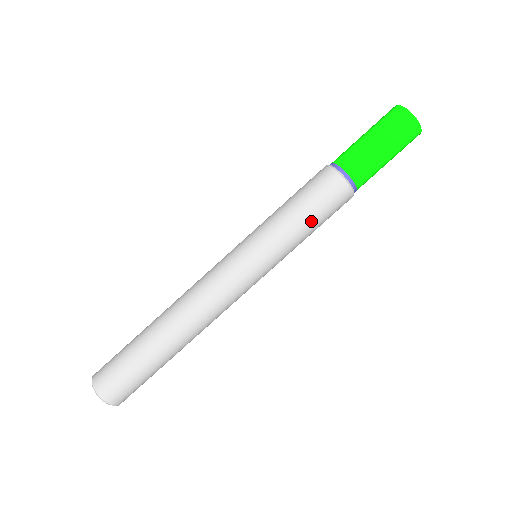
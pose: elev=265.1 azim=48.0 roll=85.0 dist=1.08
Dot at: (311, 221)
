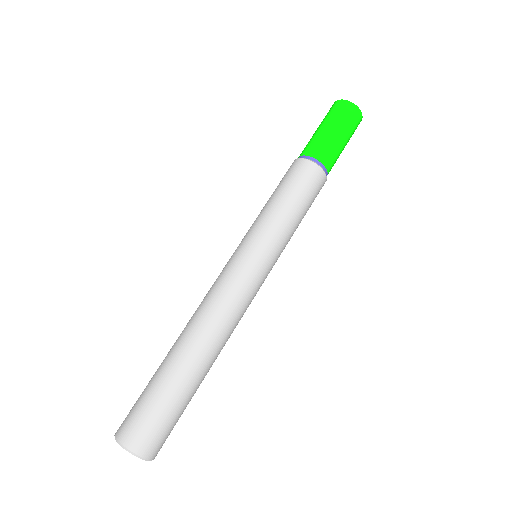
Dot at: (298, 206)
